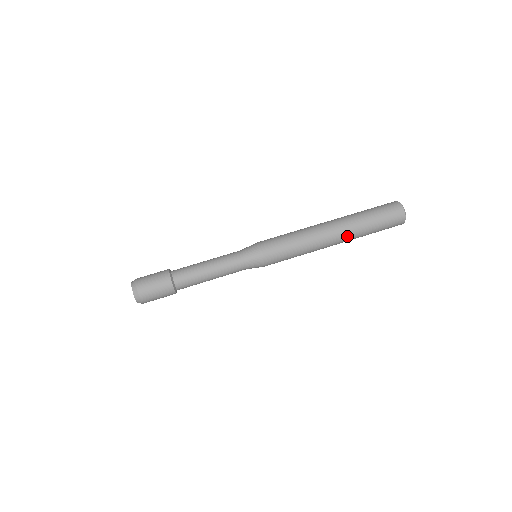
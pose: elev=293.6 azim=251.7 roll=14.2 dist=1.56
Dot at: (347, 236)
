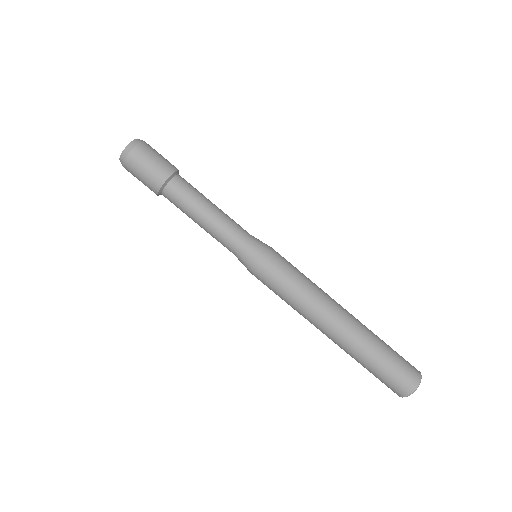
Dot at: occluded
